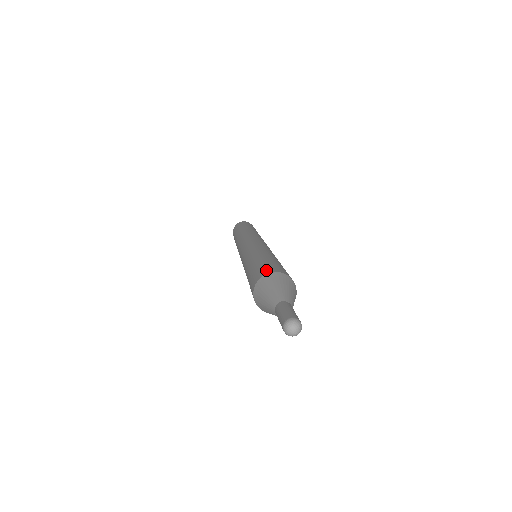
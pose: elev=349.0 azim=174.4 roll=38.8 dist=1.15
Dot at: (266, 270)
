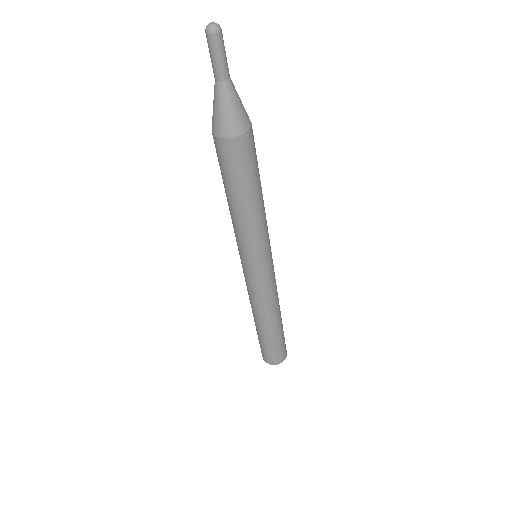
Dot at: occluded
